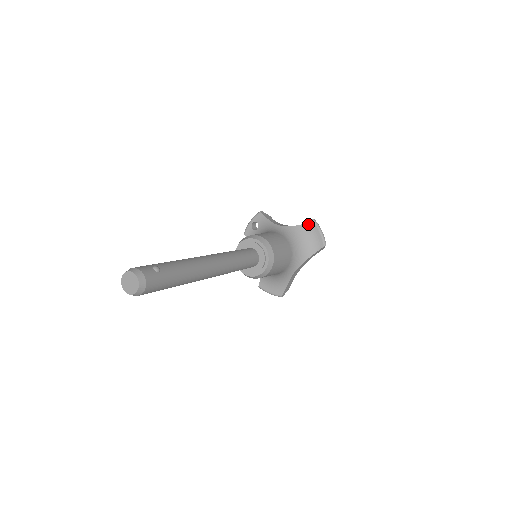
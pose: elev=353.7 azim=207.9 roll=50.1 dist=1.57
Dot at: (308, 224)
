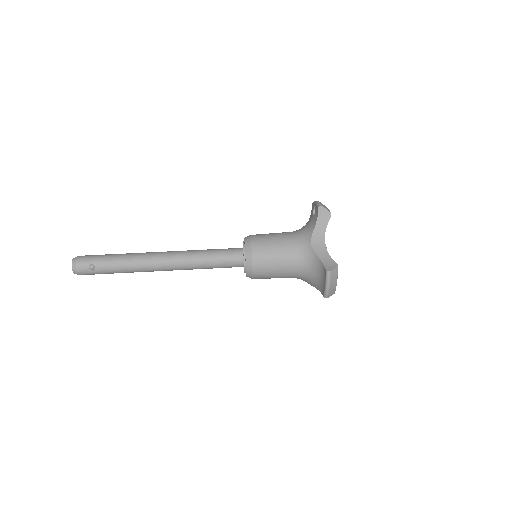
Dot at: (324, 268)
